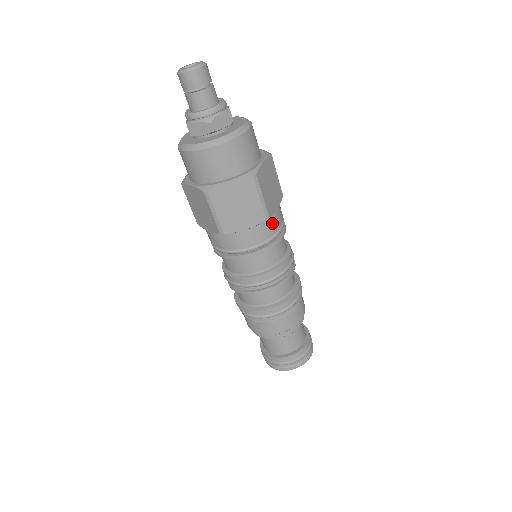
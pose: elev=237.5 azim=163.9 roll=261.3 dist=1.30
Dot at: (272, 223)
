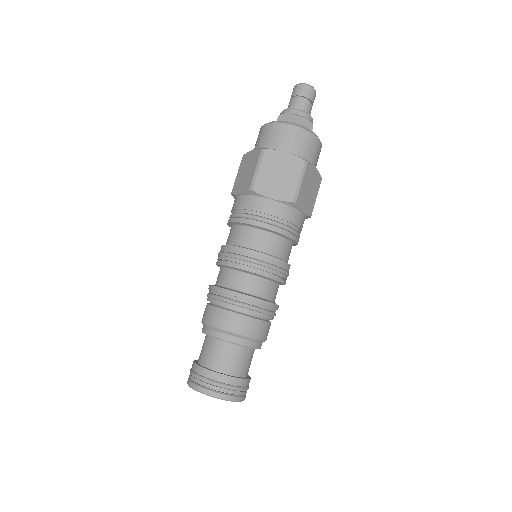
Dot at: (293, 215)
